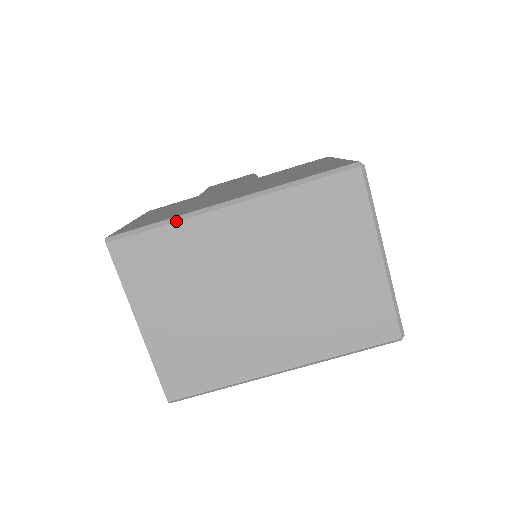
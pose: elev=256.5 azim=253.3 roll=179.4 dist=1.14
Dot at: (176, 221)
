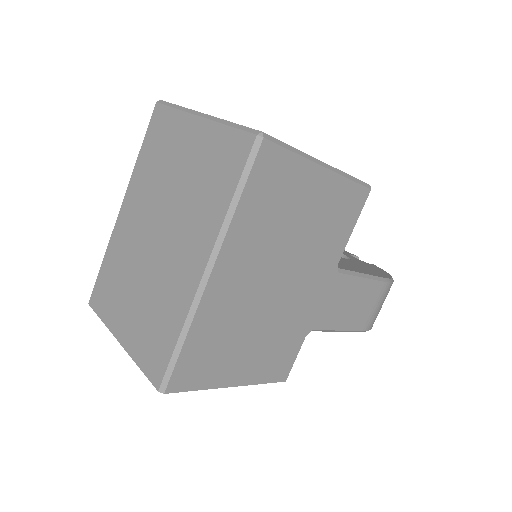
Dot at: (106, 250)
